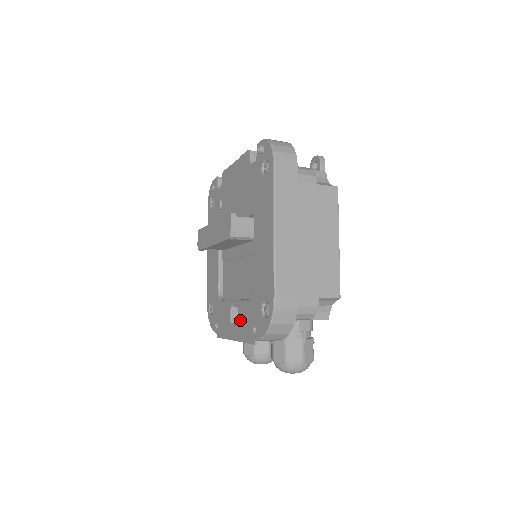
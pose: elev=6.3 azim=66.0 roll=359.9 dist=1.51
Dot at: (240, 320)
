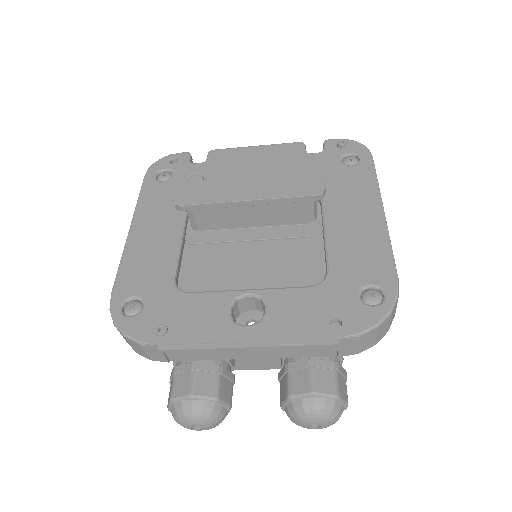
Dot at: (276, 314)
